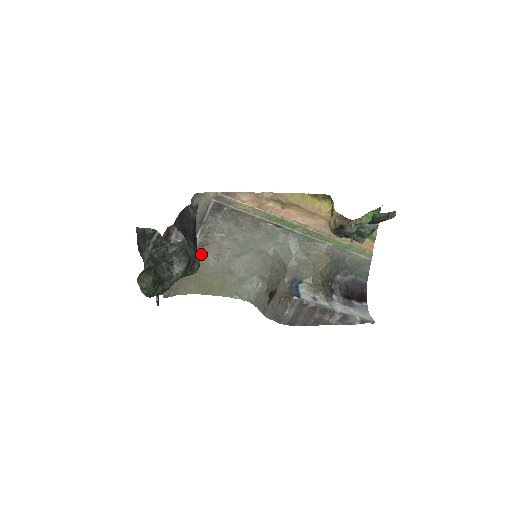
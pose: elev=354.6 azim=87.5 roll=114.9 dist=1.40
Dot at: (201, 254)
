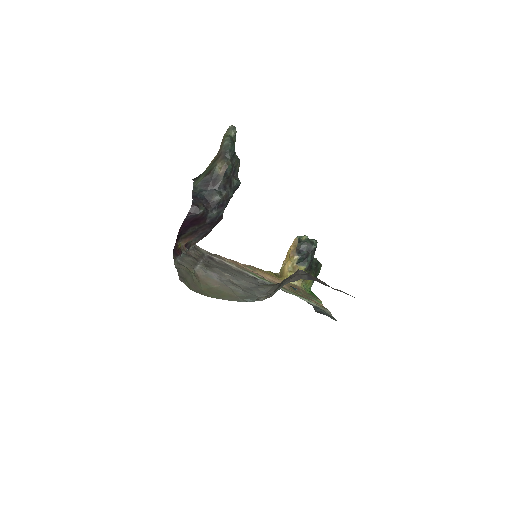
Dot at: (206, 271)
